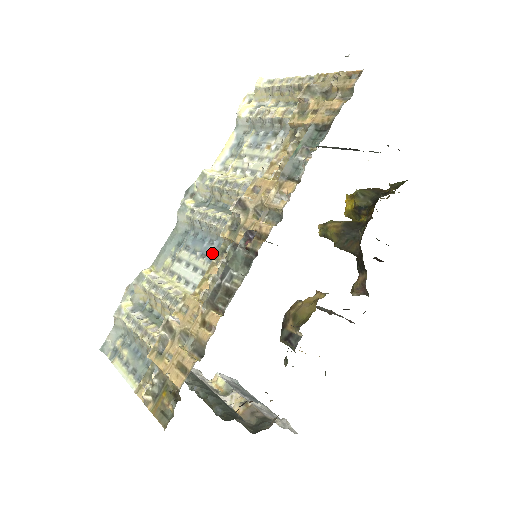
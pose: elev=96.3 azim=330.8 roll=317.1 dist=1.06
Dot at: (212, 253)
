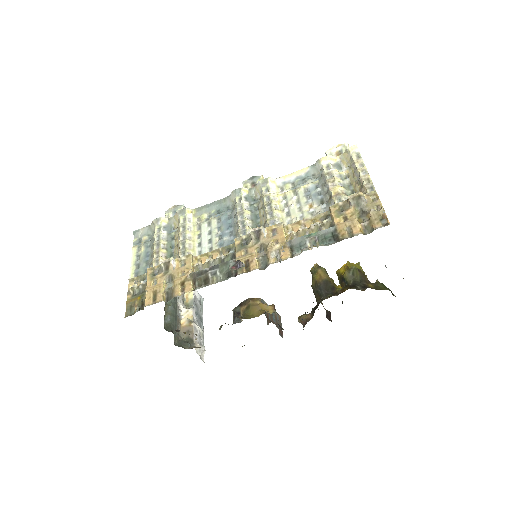
Dot at: (224, 242)
